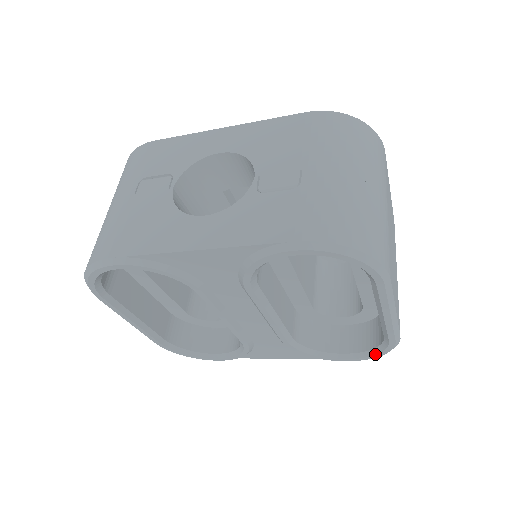
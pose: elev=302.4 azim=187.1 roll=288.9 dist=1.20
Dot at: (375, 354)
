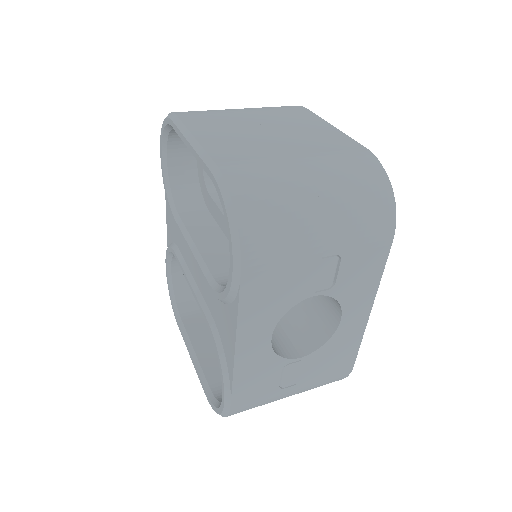
Dot at: (226, 220)
